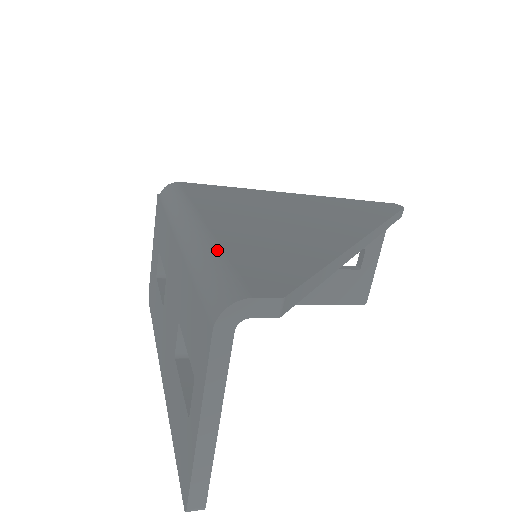
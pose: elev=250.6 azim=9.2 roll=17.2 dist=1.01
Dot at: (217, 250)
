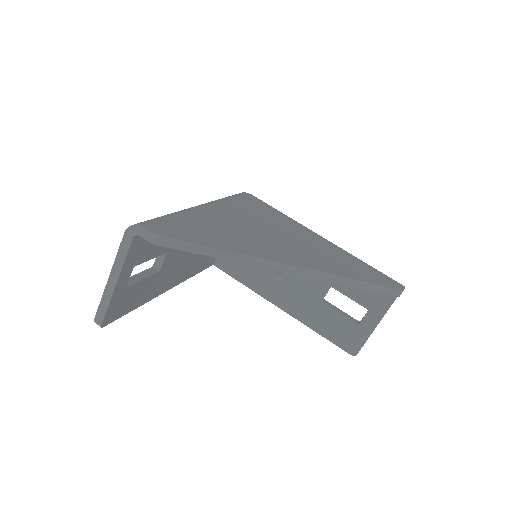
Dot at: (177, 214)
